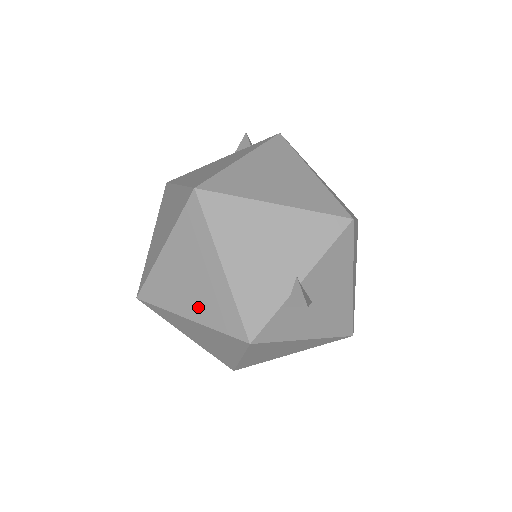
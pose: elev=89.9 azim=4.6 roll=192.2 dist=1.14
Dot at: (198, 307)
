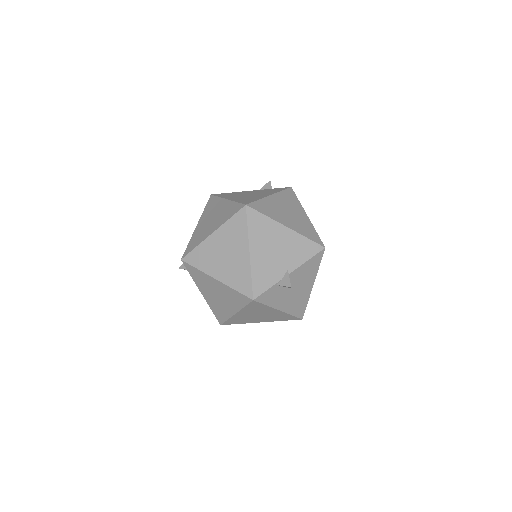
Dot at: (225, 273)
